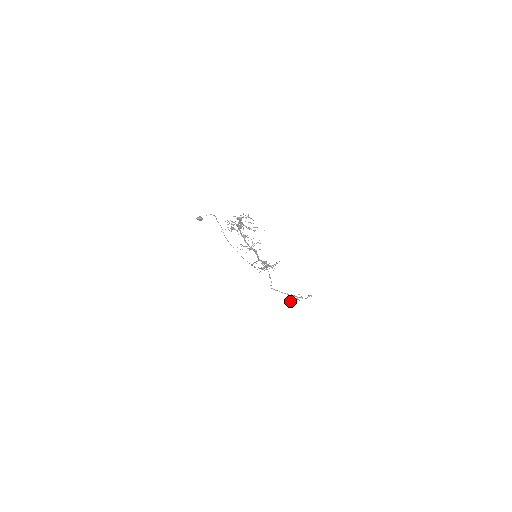
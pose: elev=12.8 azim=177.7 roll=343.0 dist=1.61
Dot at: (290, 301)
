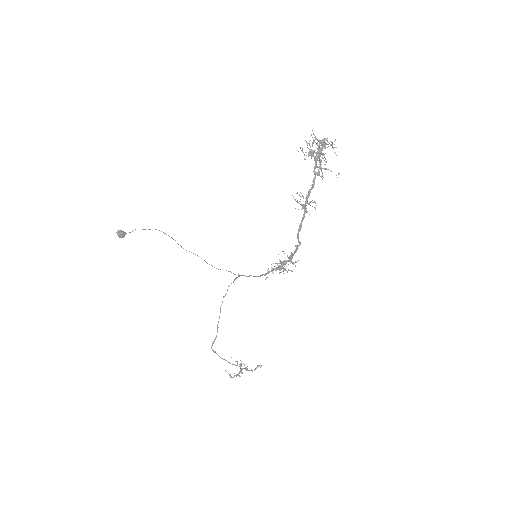
Dot at: (230, 374)
